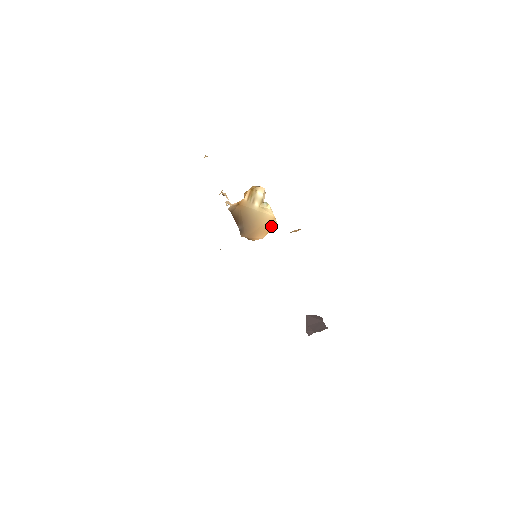
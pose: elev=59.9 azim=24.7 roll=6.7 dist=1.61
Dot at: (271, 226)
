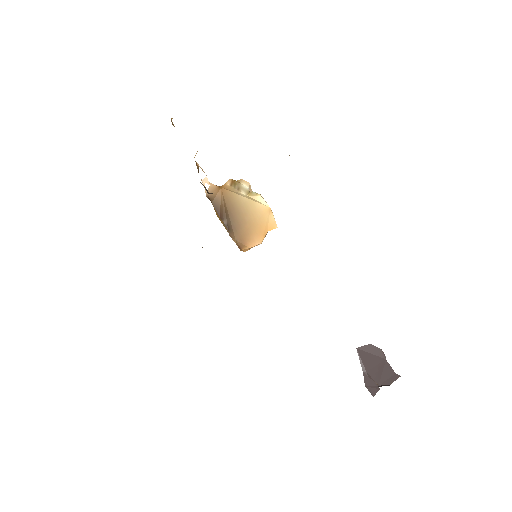
Dot at: (268, 223)
